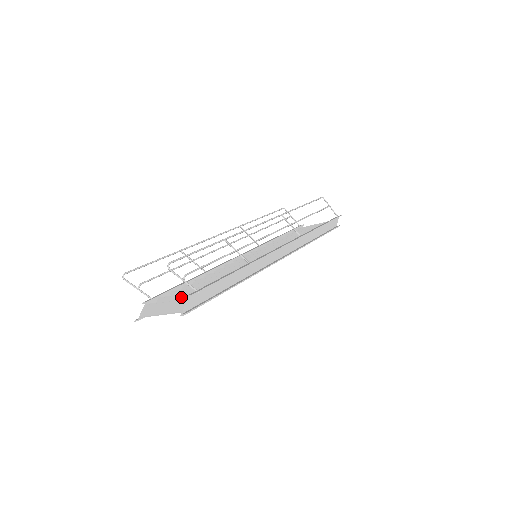
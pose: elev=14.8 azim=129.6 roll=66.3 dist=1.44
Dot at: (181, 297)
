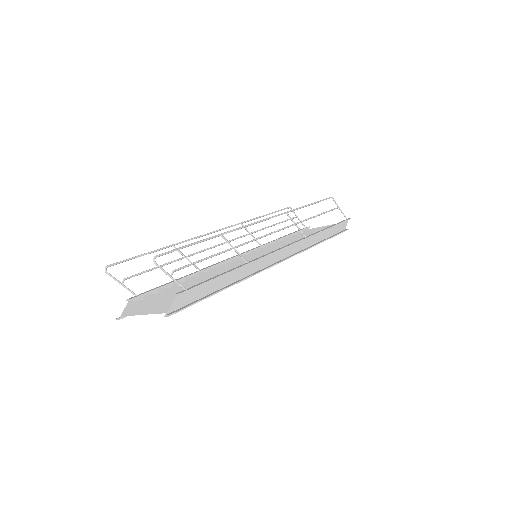
Dot at: (168, 296)
